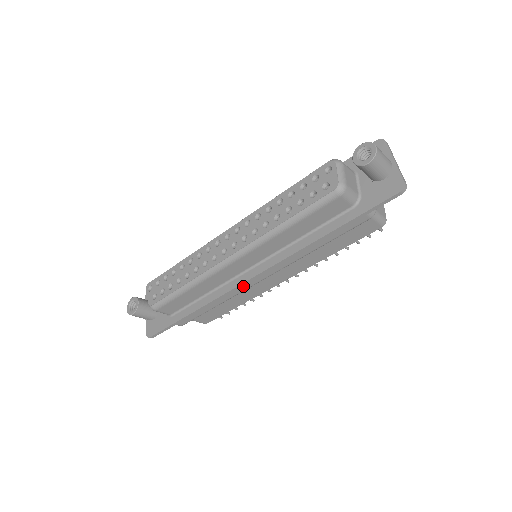
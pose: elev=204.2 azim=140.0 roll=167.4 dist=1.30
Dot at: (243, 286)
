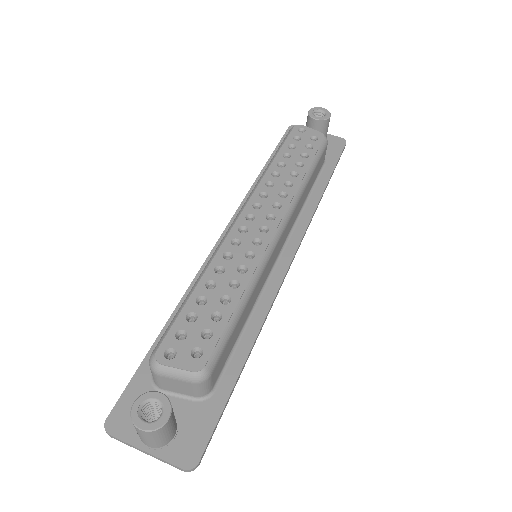
Dot at: occluded
